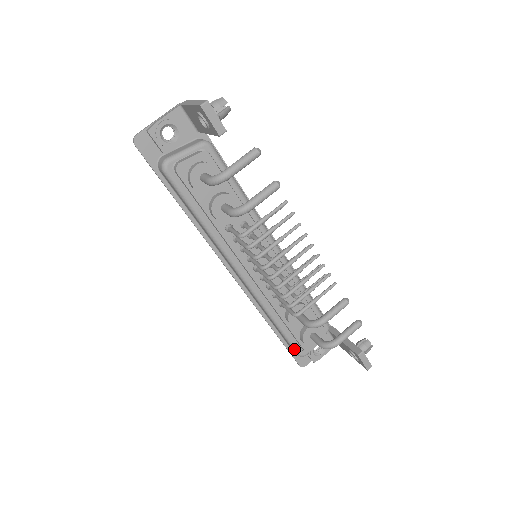
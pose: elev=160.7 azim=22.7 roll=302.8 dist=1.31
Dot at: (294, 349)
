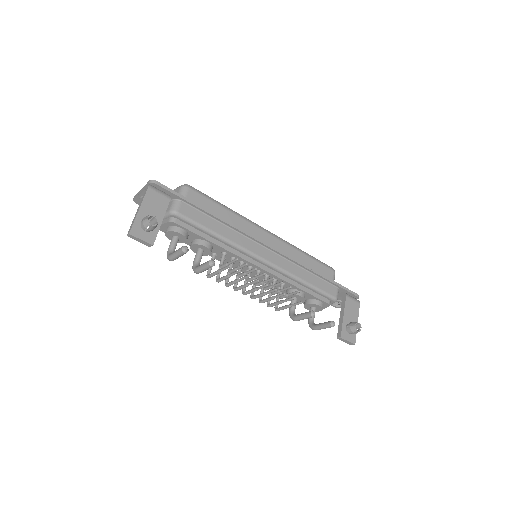
Dot at: occluded
